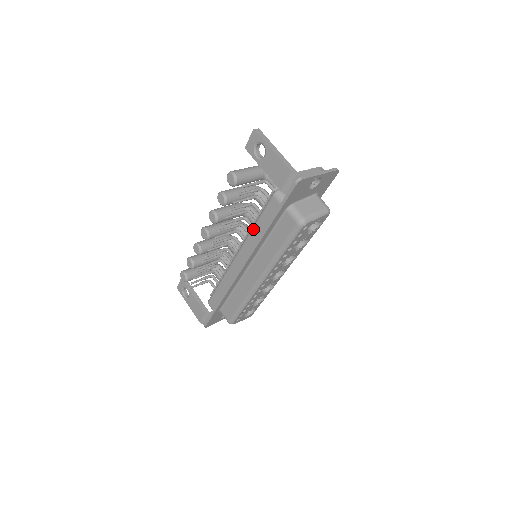
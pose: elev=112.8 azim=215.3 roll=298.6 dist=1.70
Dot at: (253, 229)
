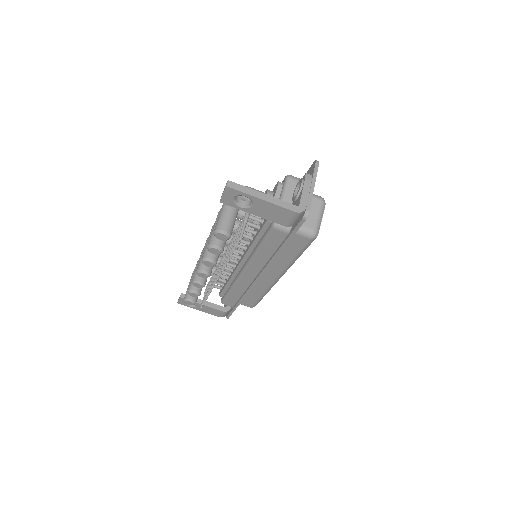
Dot at: (258, 254)
